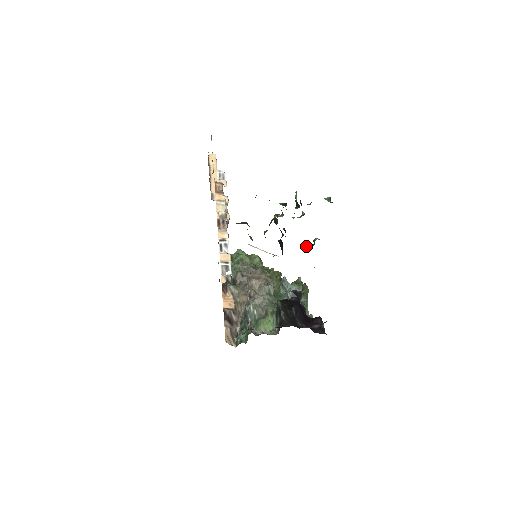
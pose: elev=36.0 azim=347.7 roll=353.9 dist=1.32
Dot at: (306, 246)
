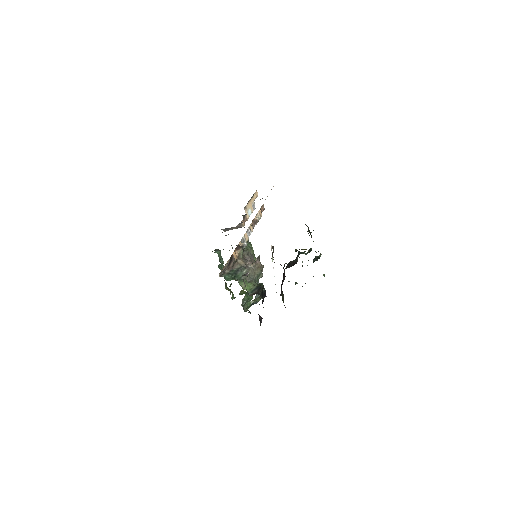
Dot at: (289, 281)
